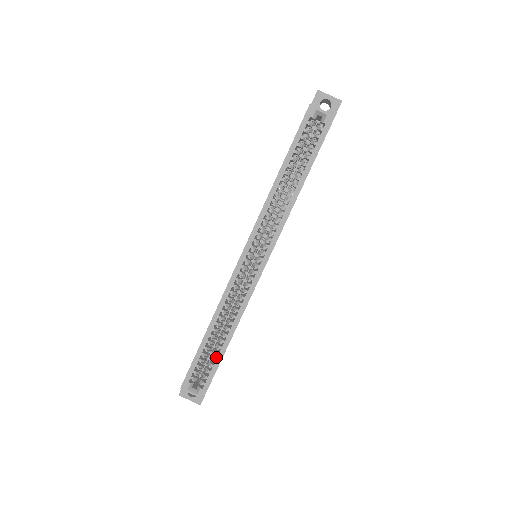
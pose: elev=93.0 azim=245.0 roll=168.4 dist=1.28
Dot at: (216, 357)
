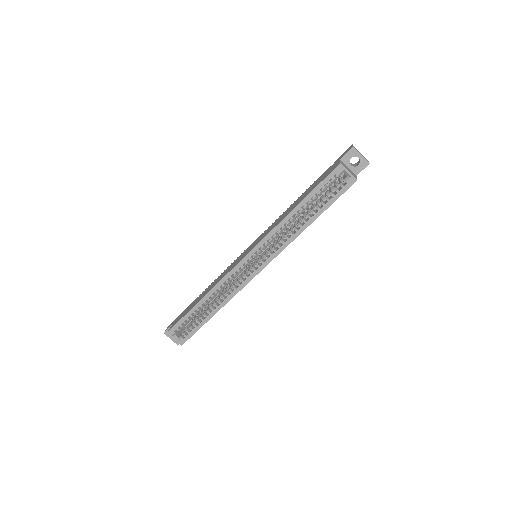
Dot at: (200, 321)
